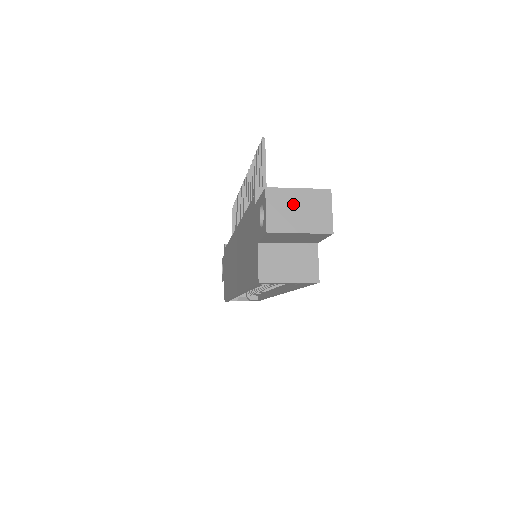
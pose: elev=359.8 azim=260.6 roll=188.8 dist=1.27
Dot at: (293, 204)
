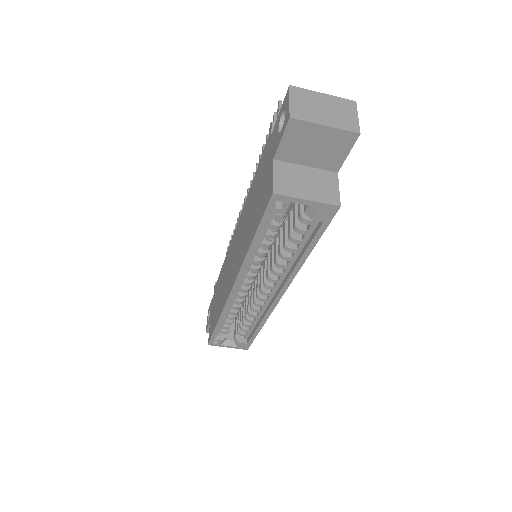
Dot at: (318, 103)
